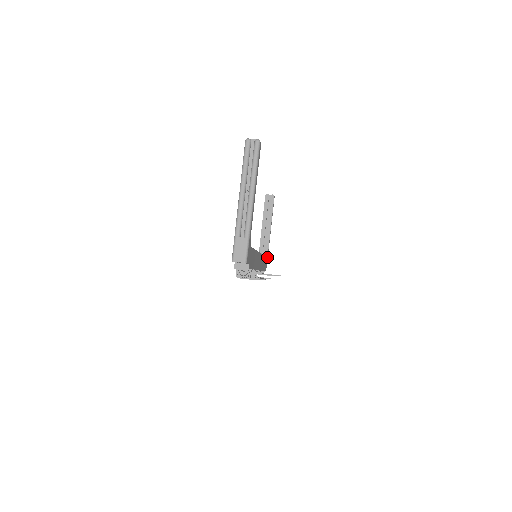
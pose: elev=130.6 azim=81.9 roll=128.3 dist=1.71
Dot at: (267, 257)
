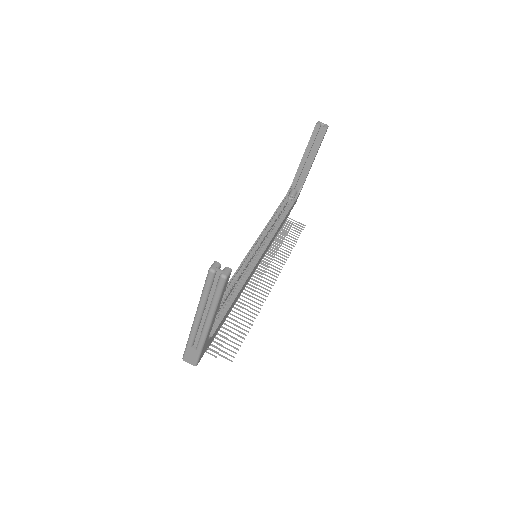
Dot at: (298, 195)
